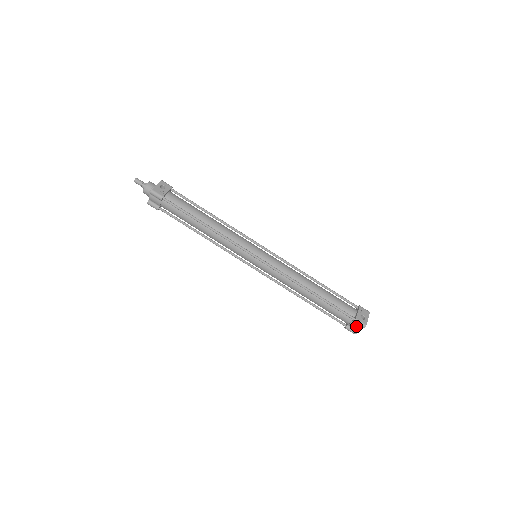
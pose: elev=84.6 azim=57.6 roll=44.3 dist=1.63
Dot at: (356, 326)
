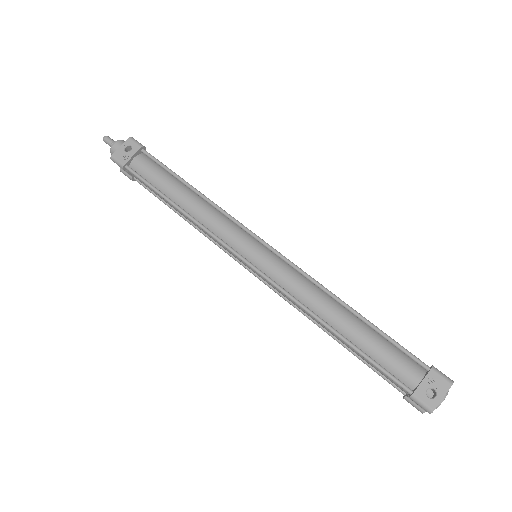
Dot at: occluded
